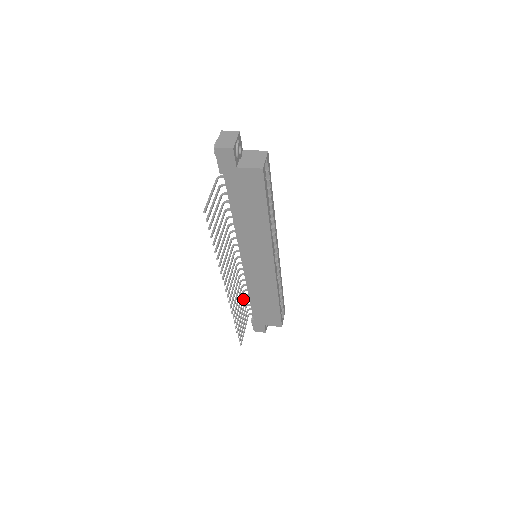
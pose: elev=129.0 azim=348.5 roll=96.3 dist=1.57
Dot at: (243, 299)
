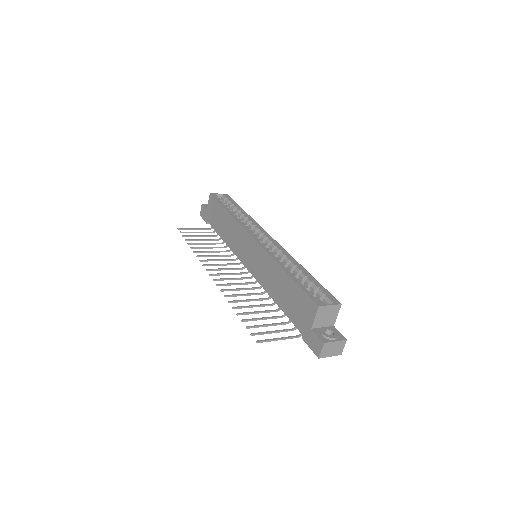
Dot at: (273, 310)
